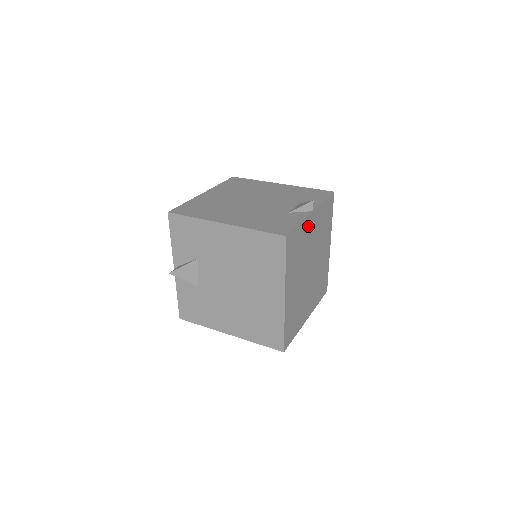
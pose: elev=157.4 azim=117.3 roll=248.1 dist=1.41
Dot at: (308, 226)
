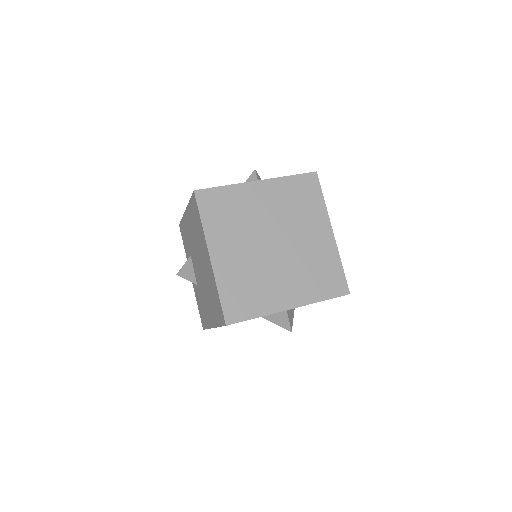
Dot at: (250, 193)
